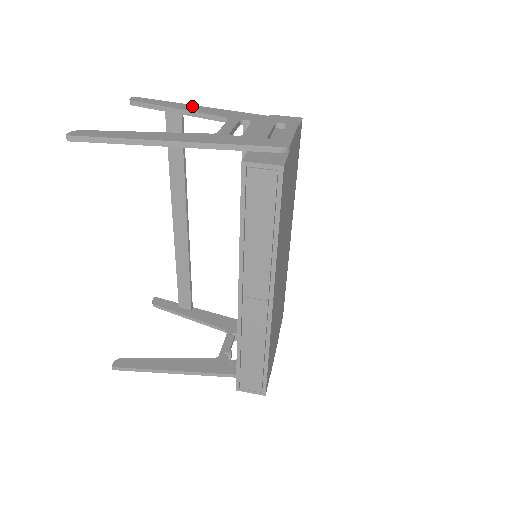
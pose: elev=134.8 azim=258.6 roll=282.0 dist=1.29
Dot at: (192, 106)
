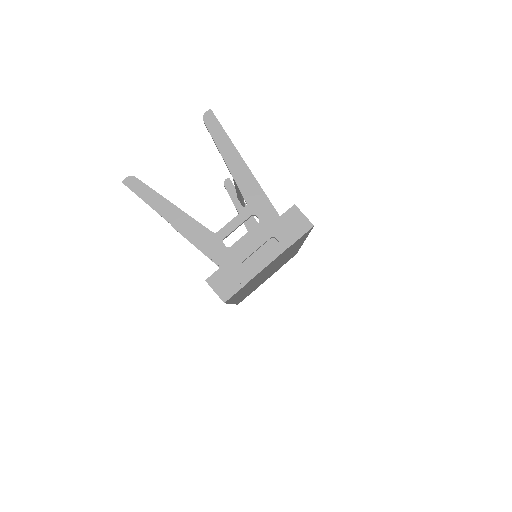
Dot at: (239, 161)
